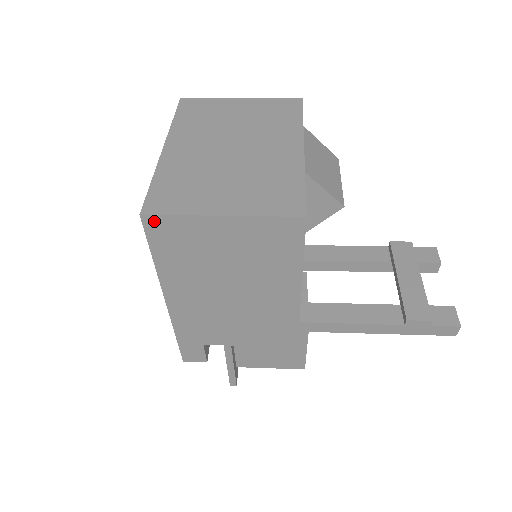
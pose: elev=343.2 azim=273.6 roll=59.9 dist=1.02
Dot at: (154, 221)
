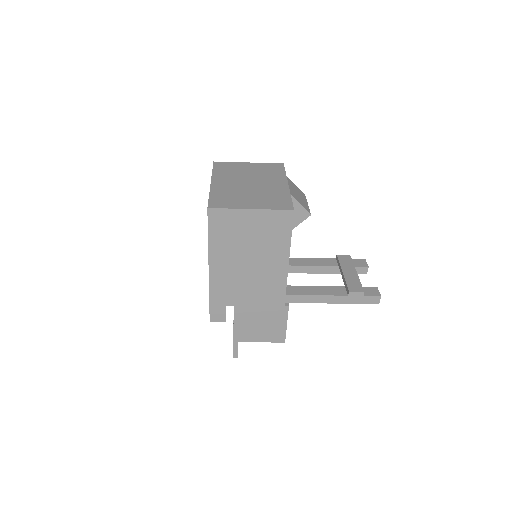
Dot at: (214, 212)
